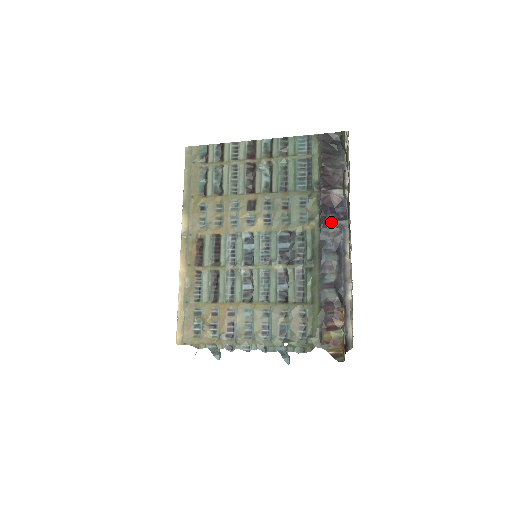
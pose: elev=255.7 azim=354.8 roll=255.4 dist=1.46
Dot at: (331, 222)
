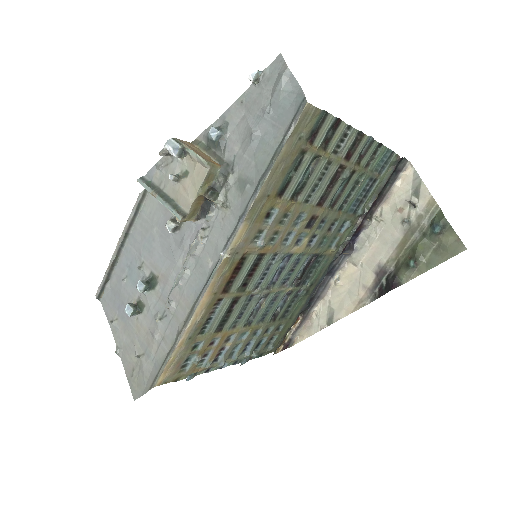
Dot at: (345, 250)
